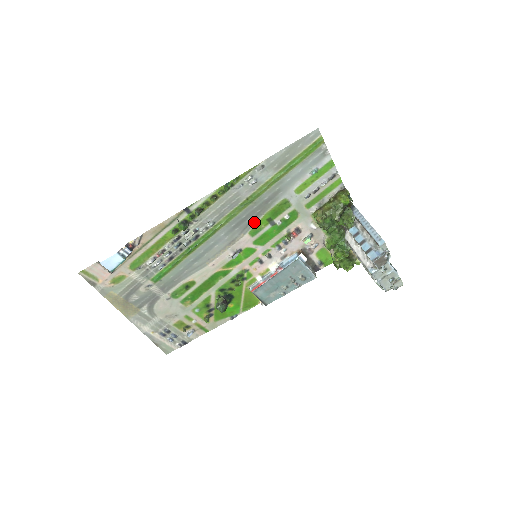
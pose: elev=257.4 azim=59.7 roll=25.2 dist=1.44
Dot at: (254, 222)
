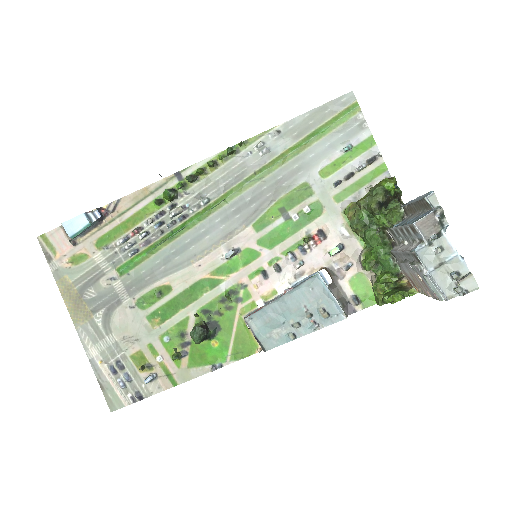
Dot at: (261, 210)
